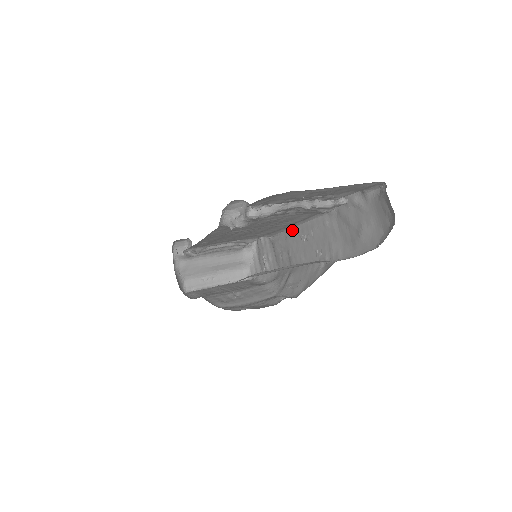
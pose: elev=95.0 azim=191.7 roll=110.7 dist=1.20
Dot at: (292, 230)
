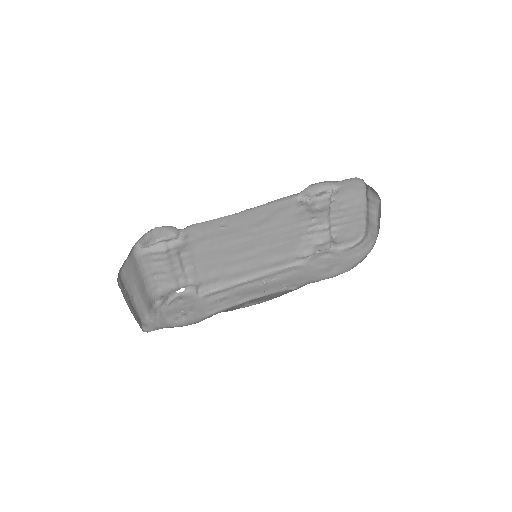
Dot at: (246, 281)
